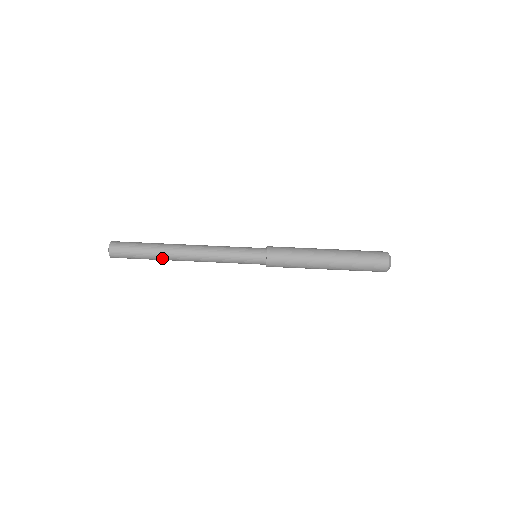
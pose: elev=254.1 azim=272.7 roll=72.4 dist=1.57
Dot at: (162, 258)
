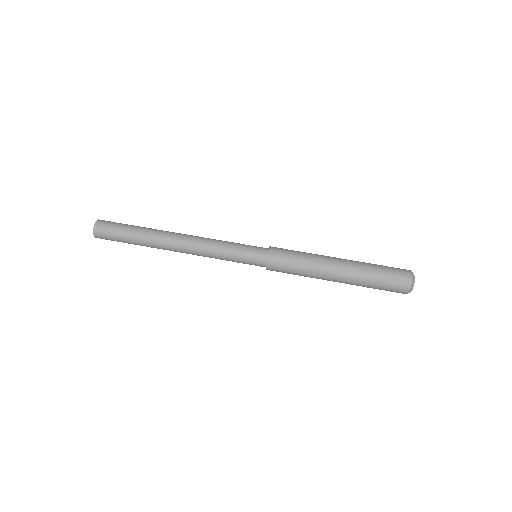
Dot at: (152, 232)
